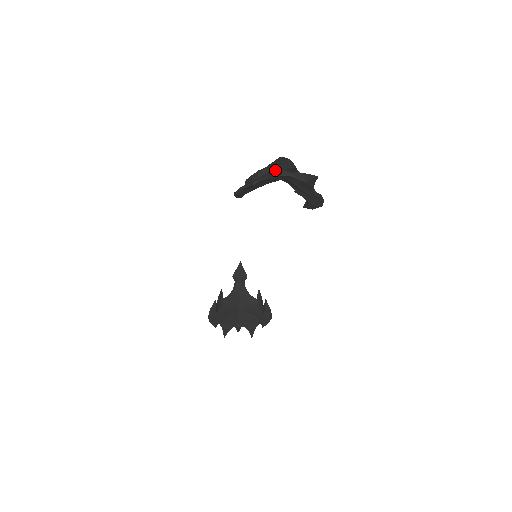
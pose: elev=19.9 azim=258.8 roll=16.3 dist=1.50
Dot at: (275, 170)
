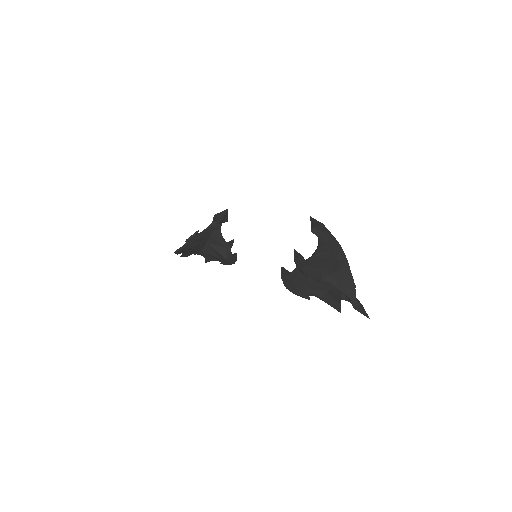
Dot at: (339, 308)
